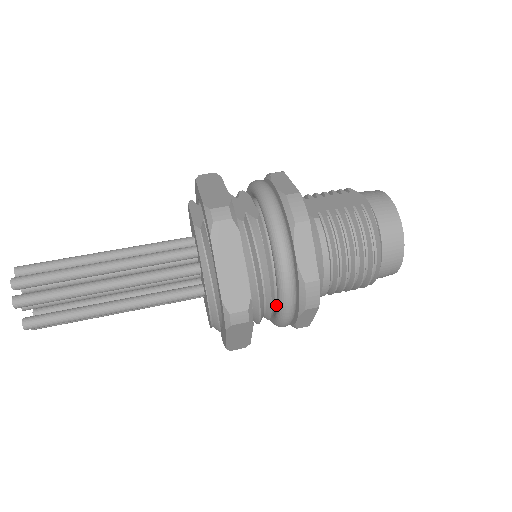
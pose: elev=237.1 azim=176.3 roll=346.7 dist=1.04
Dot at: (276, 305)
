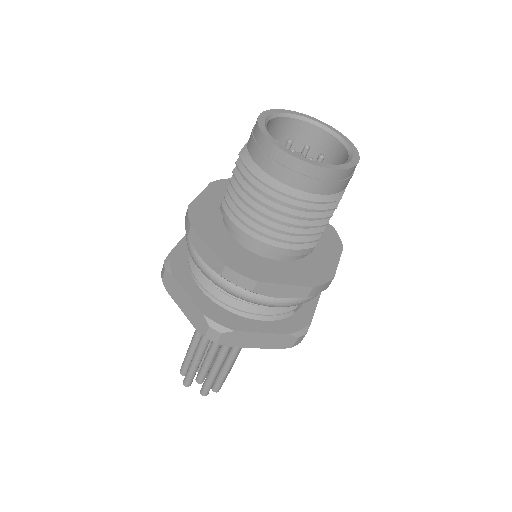
Dot at: occluded
